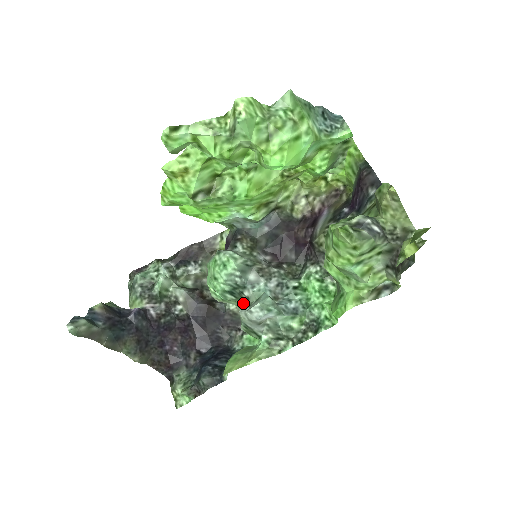
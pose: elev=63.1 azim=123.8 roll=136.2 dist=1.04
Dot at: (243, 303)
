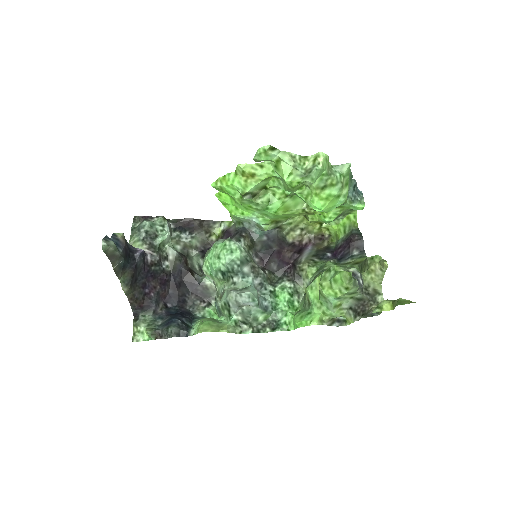
Dot at: (228, 285)
